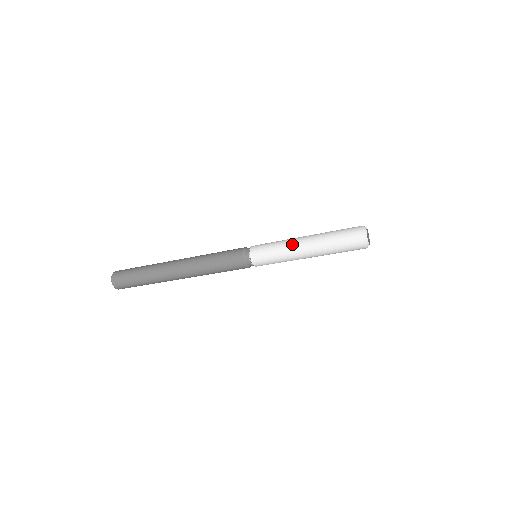
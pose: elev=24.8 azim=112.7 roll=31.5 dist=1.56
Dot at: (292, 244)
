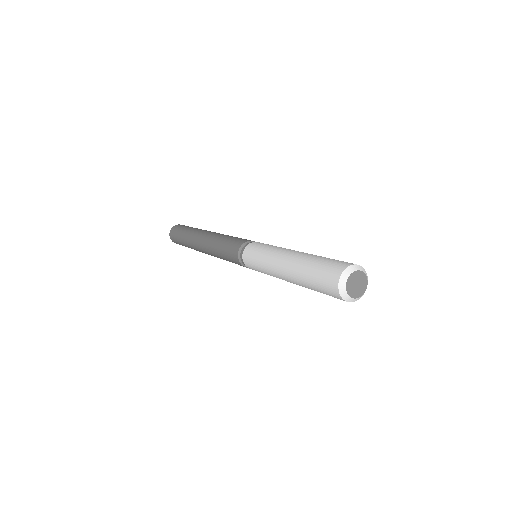
Dot at: (273, 270)
